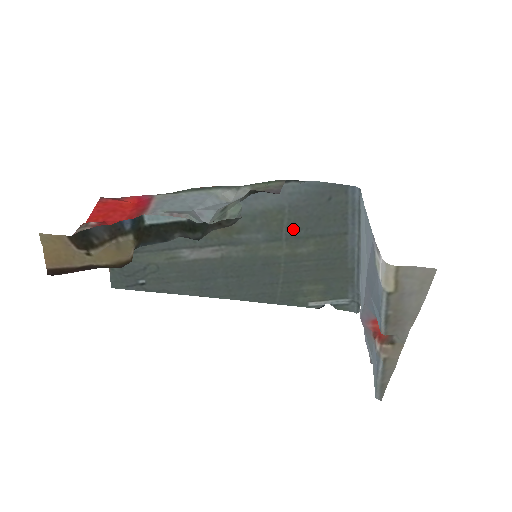
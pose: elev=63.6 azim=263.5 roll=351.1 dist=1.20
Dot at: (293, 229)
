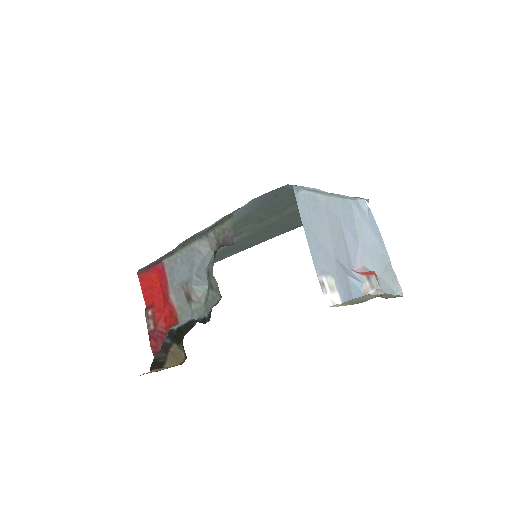
Dot at: (269, 212)
